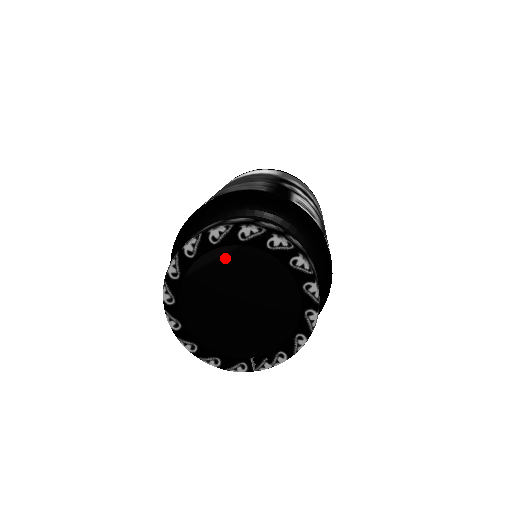
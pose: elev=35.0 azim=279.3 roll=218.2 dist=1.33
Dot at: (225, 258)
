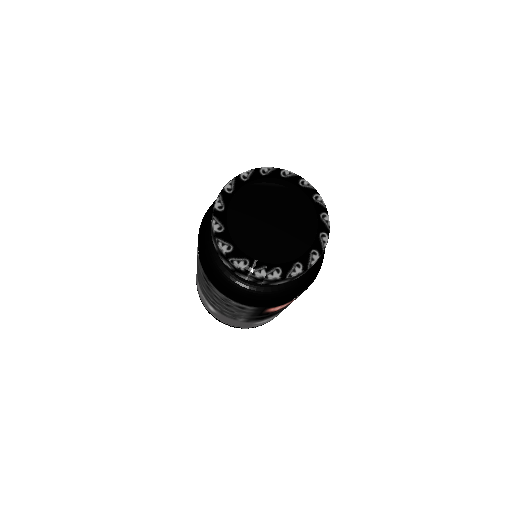
Dot at: (282, 189)
